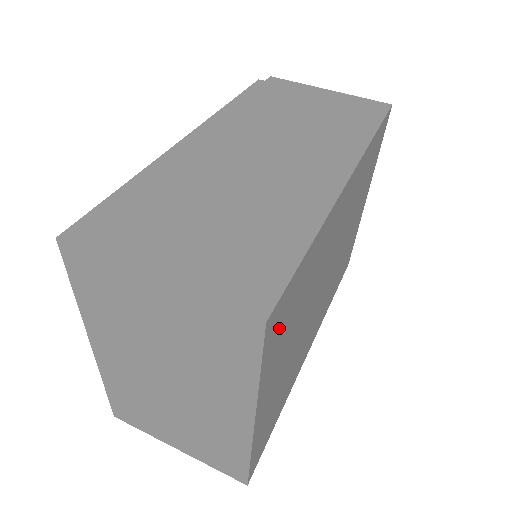
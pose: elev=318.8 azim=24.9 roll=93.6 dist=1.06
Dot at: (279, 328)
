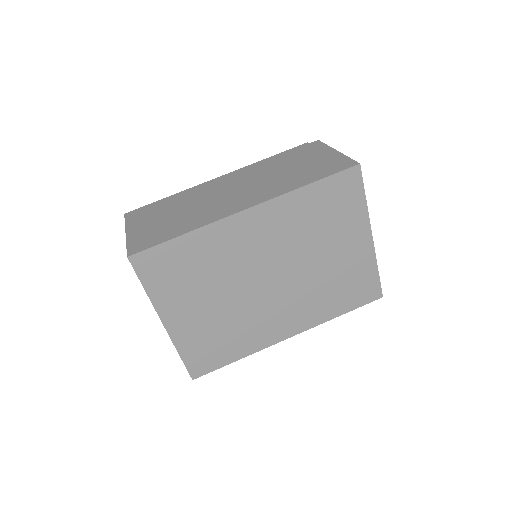
Dot at: (159, 271)
